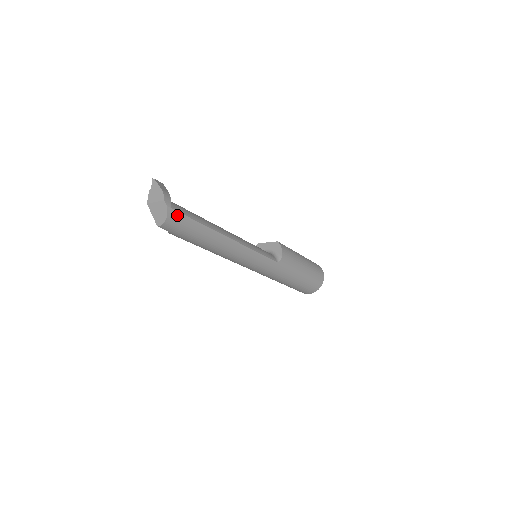
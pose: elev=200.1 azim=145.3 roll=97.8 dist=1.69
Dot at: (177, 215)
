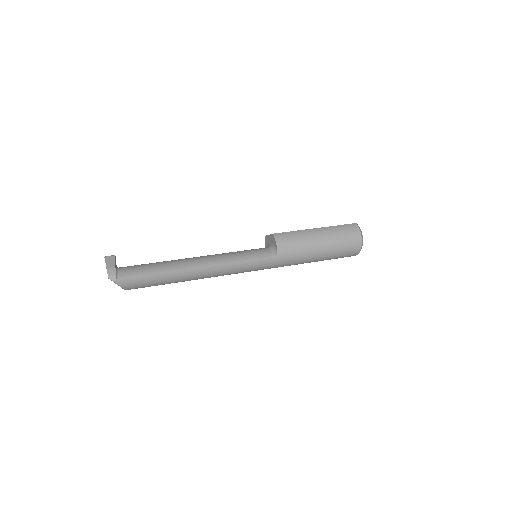
Dot at: (127, 281)
